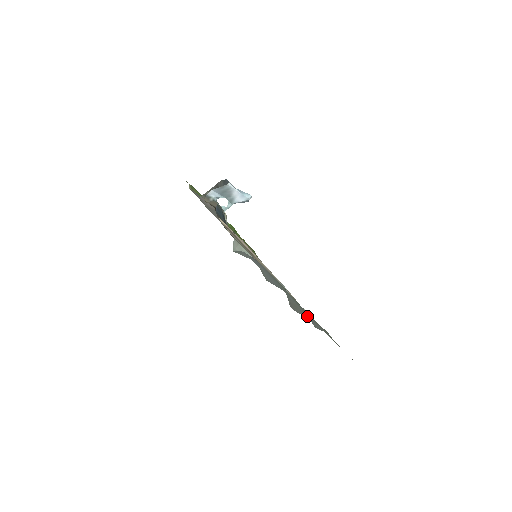
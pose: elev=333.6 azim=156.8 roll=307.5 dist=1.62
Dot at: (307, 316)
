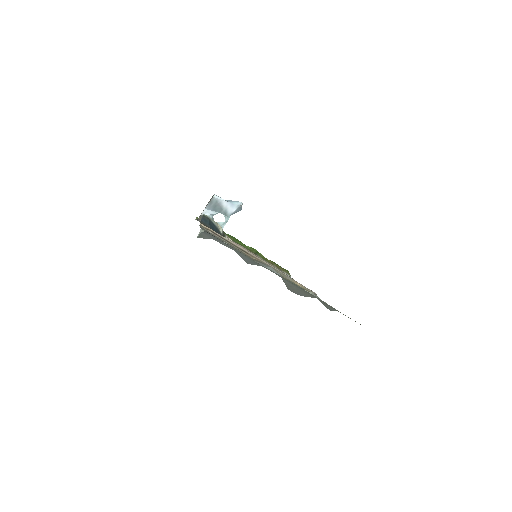
Dot at: (307, 294)
